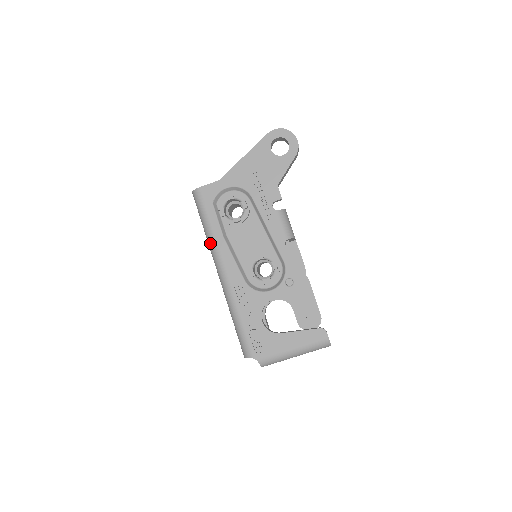
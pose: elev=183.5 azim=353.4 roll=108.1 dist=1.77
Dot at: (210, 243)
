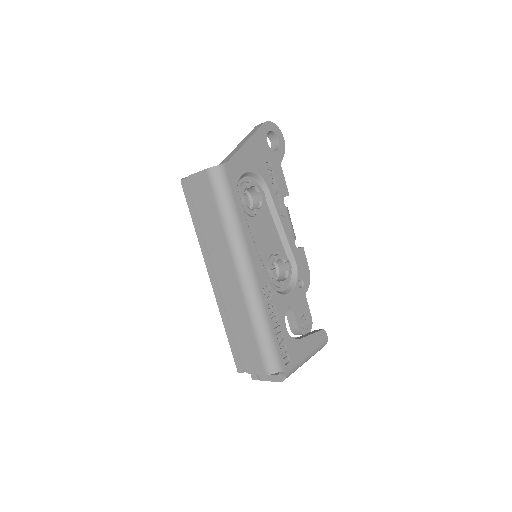
Dot at: (235, 236)
